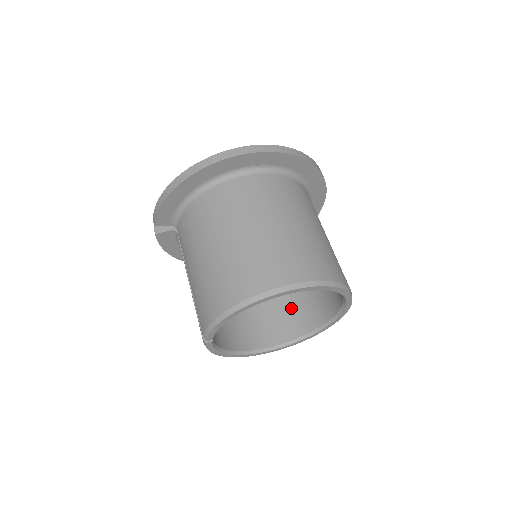
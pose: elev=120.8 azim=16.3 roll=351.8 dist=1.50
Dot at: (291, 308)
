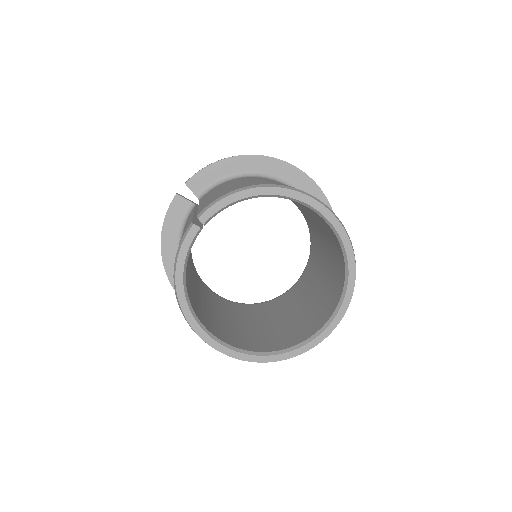
Dot at: (254, 335)
